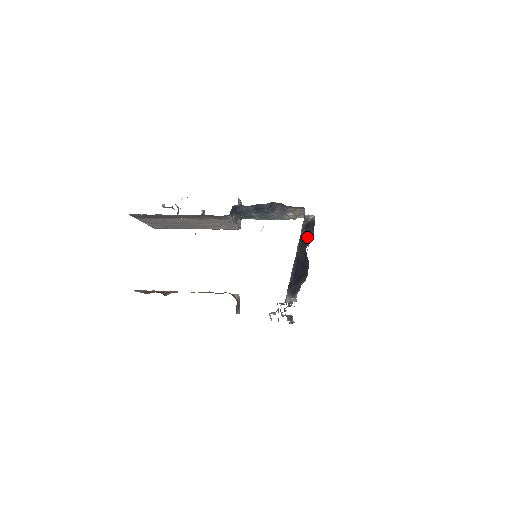
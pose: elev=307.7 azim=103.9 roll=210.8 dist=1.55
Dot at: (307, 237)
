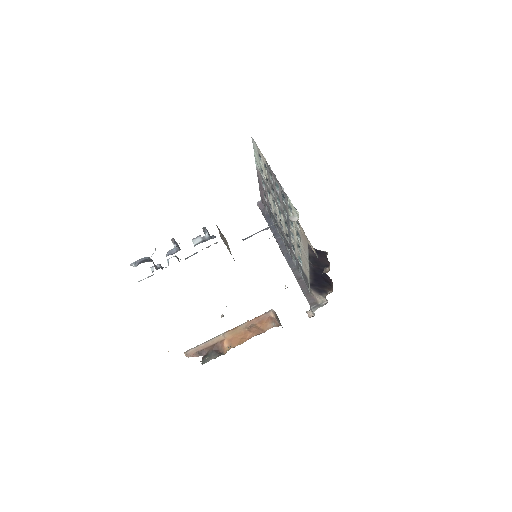
Dot at: (321, 261)
